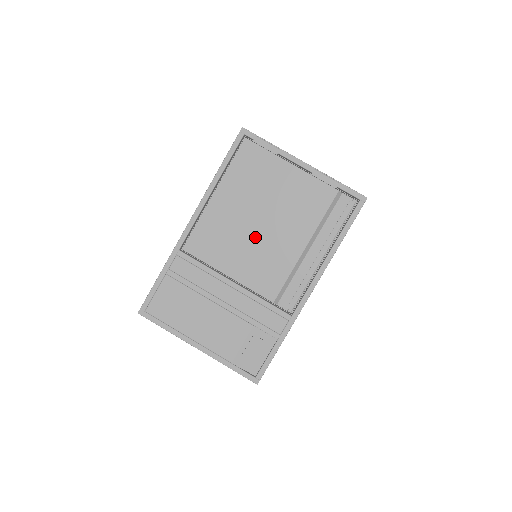
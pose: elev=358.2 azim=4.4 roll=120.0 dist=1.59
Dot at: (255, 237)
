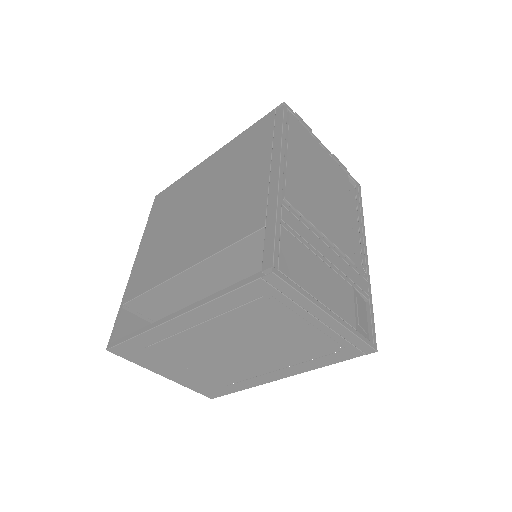
Dot at: (325, 199)
